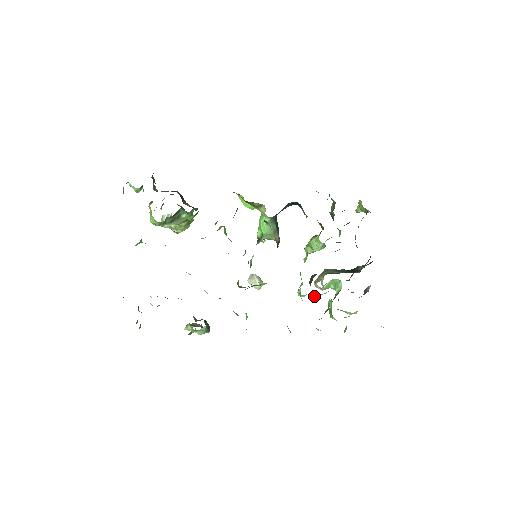
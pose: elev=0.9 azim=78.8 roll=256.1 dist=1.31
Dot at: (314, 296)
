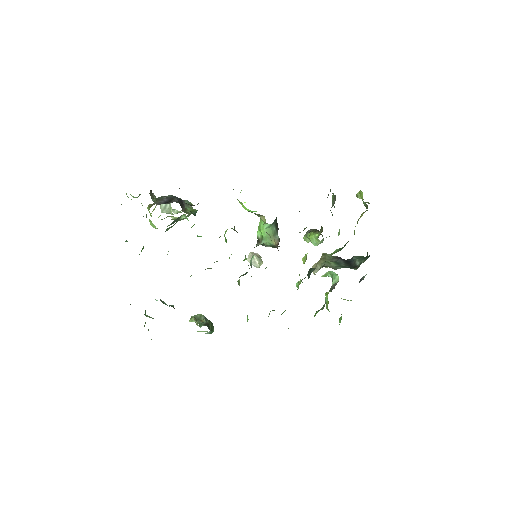
Dot at: occluded
